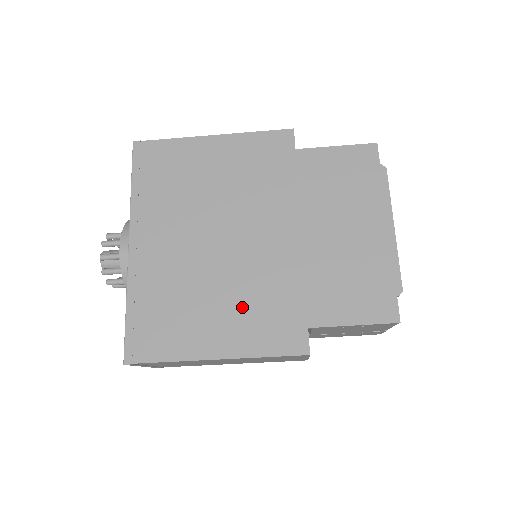
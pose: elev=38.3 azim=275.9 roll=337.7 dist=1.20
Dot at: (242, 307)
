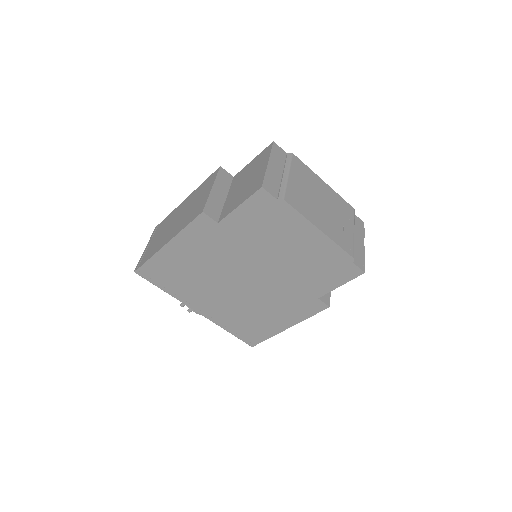
Dot at: (278, 307)
